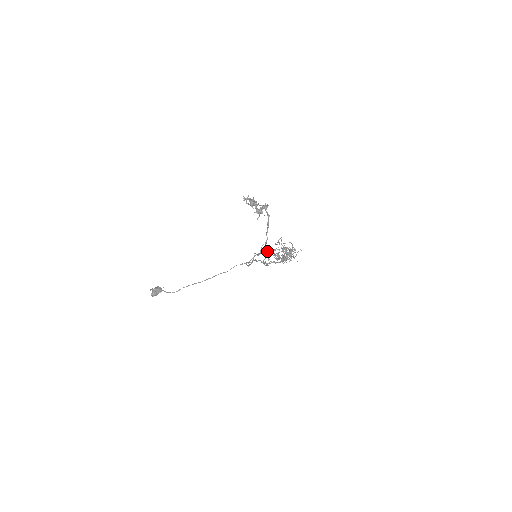
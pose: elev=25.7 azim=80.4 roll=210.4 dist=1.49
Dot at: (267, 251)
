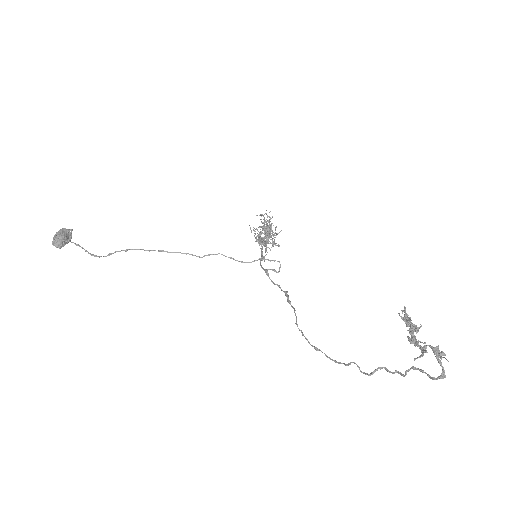
Dot at: occluded
